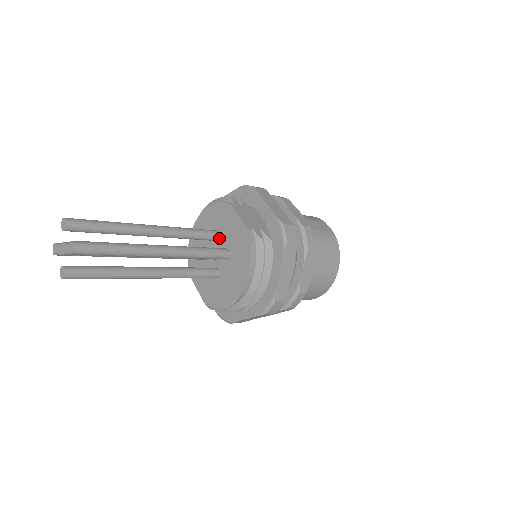
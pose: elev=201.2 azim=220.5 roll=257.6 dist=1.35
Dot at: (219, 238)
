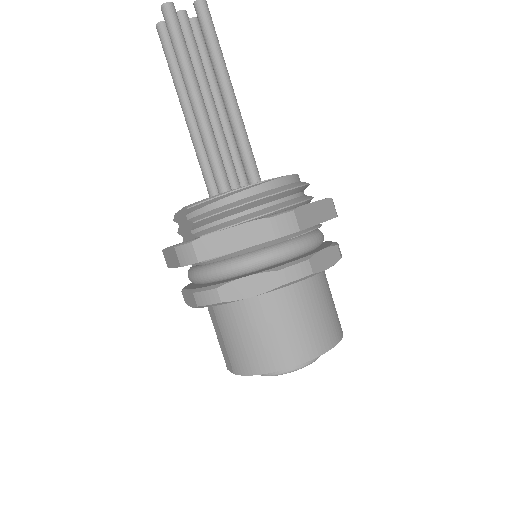
Dot at: occluded
